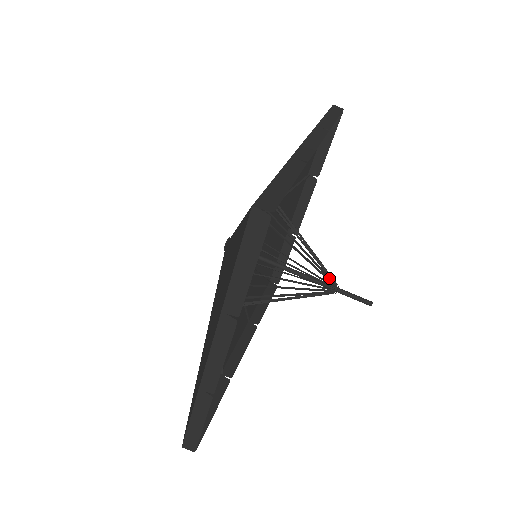
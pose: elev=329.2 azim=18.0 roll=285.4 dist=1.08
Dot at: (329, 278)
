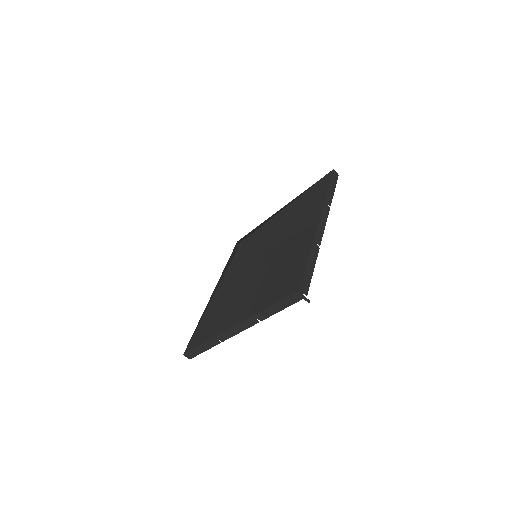
Dot at: occluded
